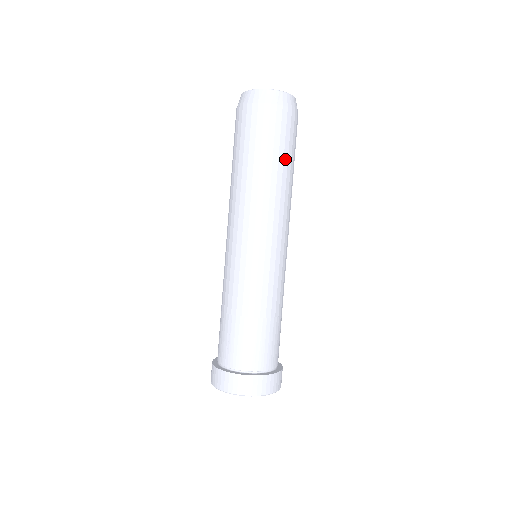
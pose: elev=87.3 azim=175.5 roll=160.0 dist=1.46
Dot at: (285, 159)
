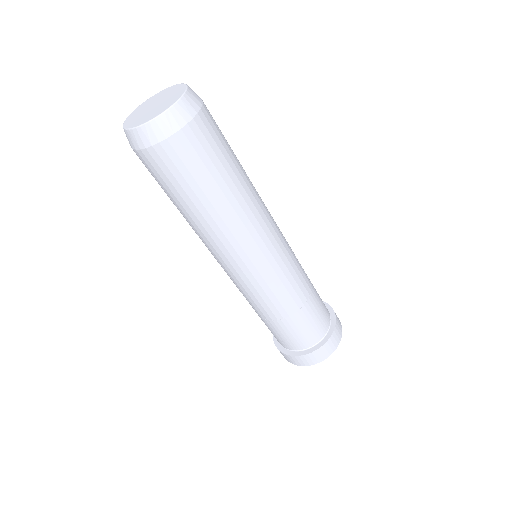
Dot at: (225, 177)
